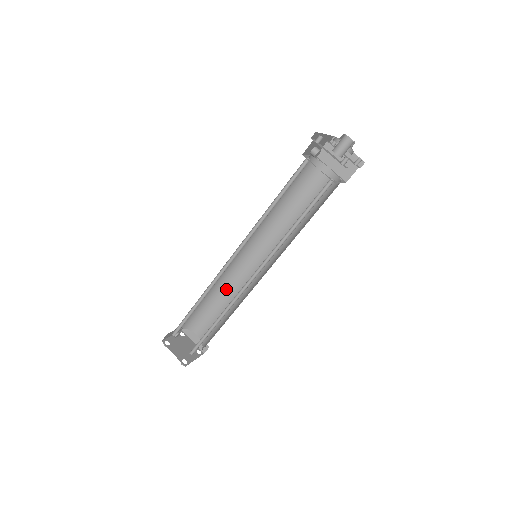
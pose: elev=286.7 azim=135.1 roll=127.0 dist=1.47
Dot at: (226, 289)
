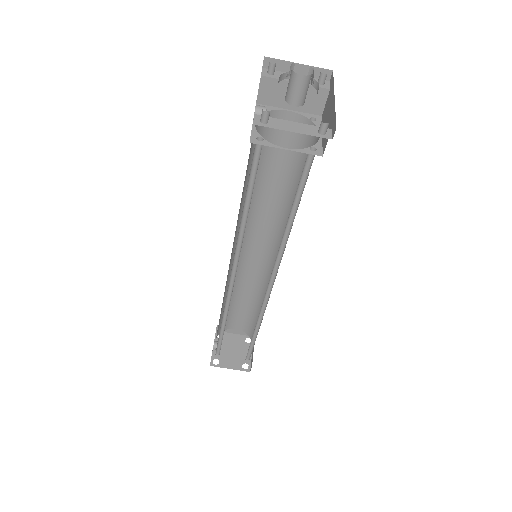
Dot at: (238, 286)
